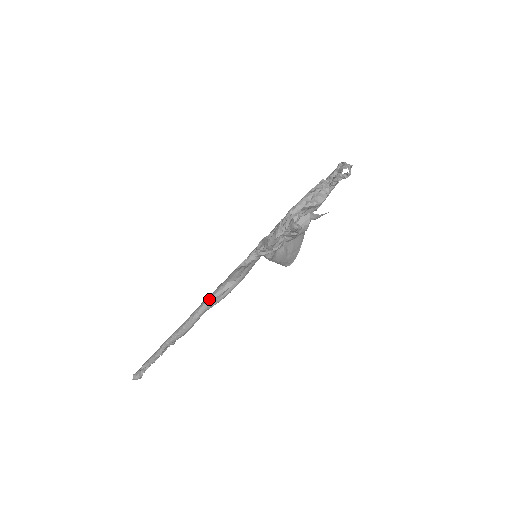
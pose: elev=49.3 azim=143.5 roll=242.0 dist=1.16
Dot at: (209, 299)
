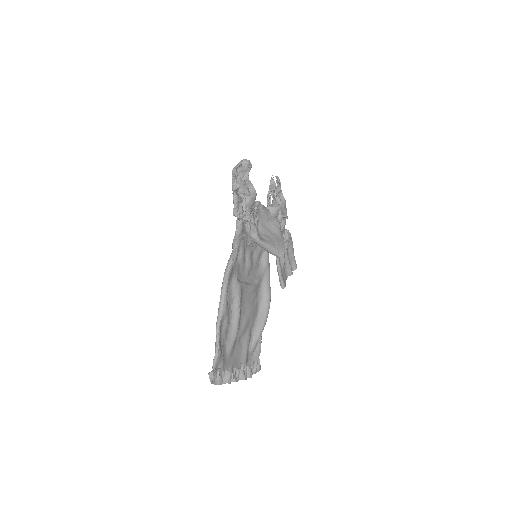
Dot at: (226, 267)
